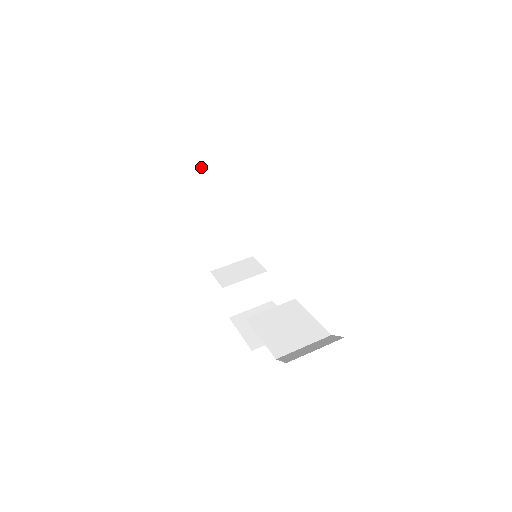
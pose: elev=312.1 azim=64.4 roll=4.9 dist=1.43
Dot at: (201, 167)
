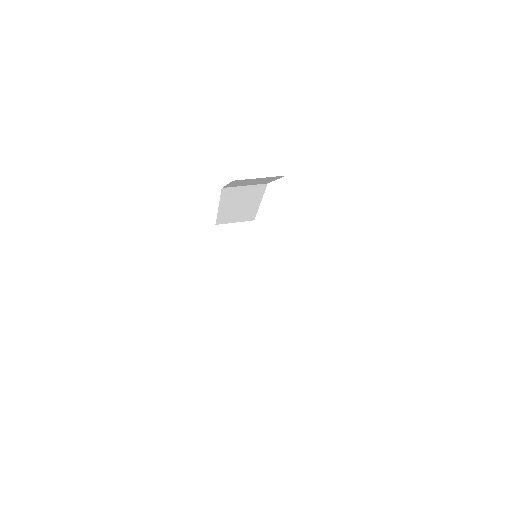
Dot at: (228, 232)
